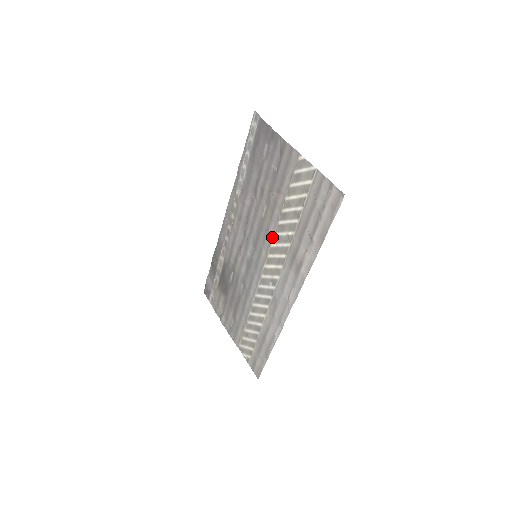
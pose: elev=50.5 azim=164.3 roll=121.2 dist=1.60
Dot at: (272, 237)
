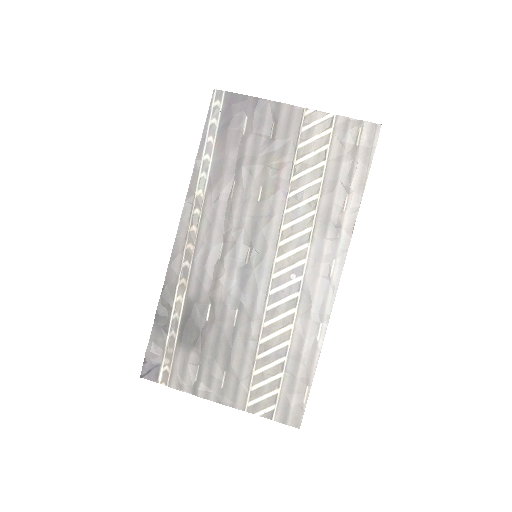
Dot at: (282, 217)
